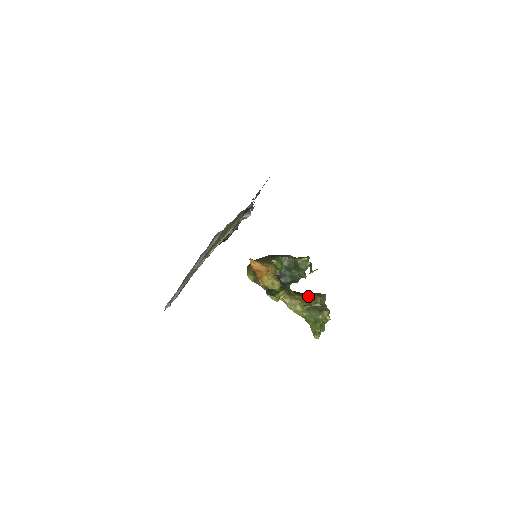
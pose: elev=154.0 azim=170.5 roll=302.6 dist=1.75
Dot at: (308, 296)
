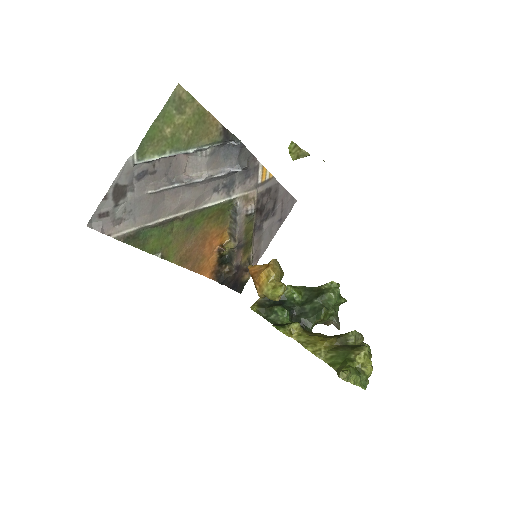
Dot at: (337, 335)
